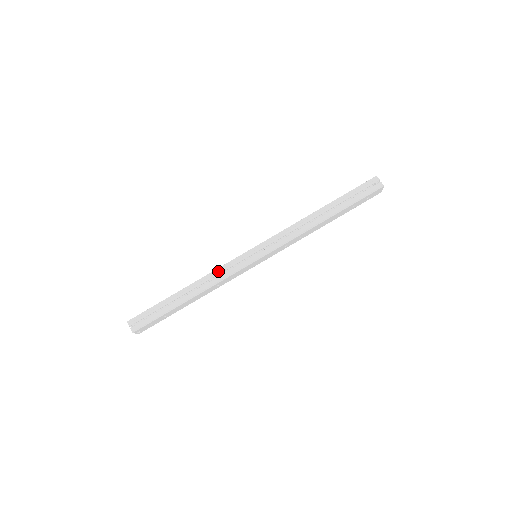
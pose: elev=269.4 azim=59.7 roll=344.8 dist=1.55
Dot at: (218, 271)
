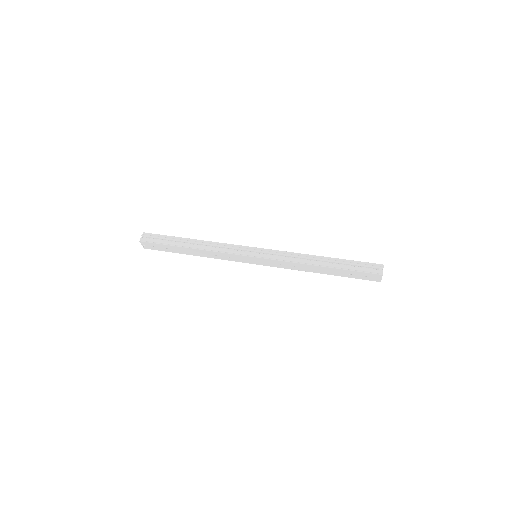
Dot at: (223, 245)
